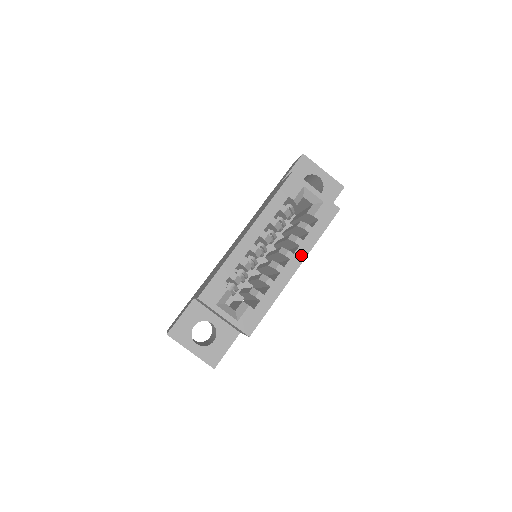
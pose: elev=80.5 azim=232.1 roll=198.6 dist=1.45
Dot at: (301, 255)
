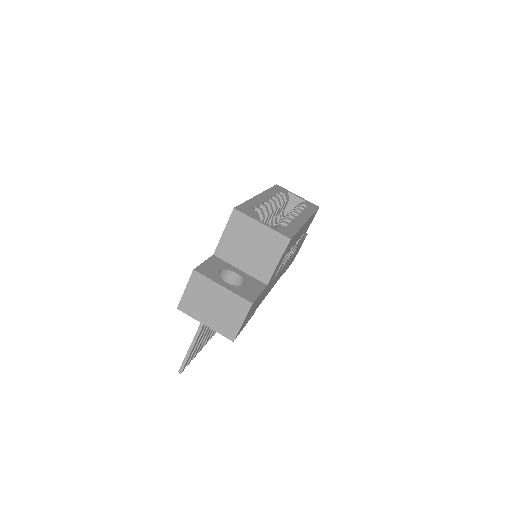
Dot at: (306, 215)
